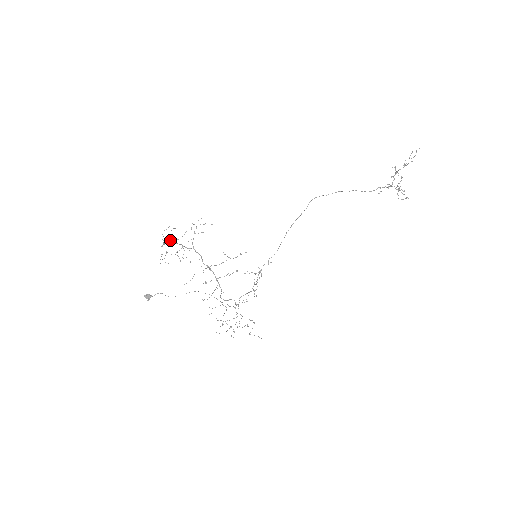
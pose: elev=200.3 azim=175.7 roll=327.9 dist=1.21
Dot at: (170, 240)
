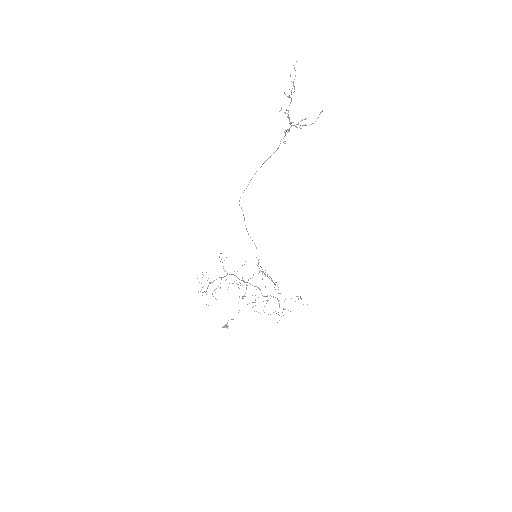
Dot at: (200, 291)
